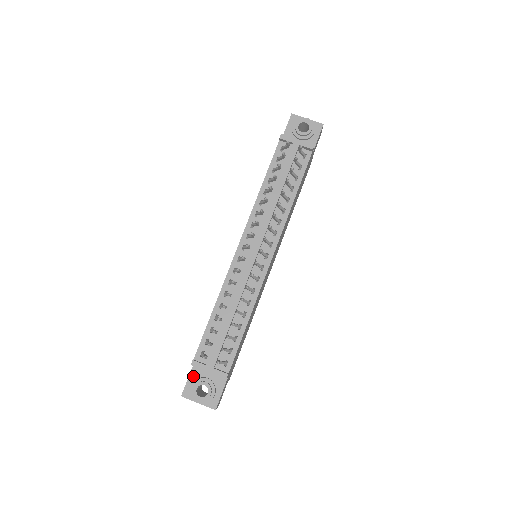
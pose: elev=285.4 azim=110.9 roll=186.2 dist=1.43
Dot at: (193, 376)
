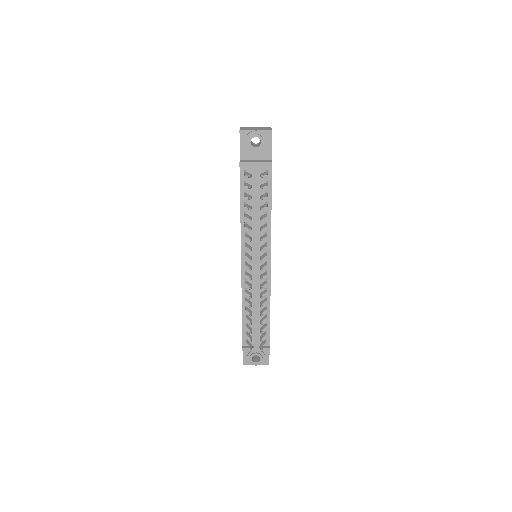
Dot at: (246, 351)
